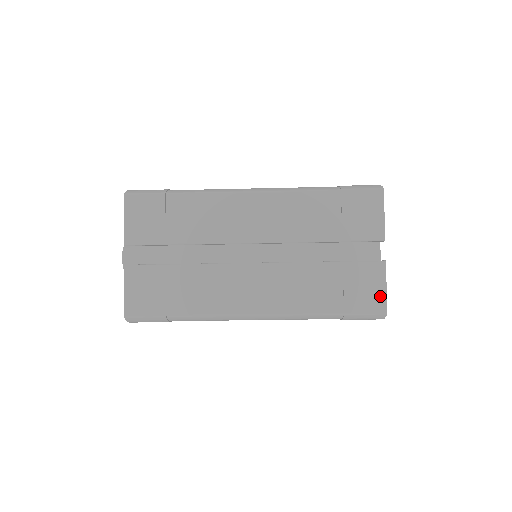
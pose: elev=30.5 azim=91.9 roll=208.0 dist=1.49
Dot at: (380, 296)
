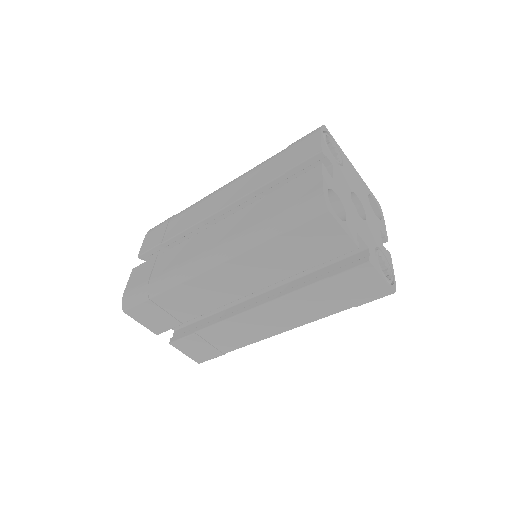
Dot at: (380, 286)
